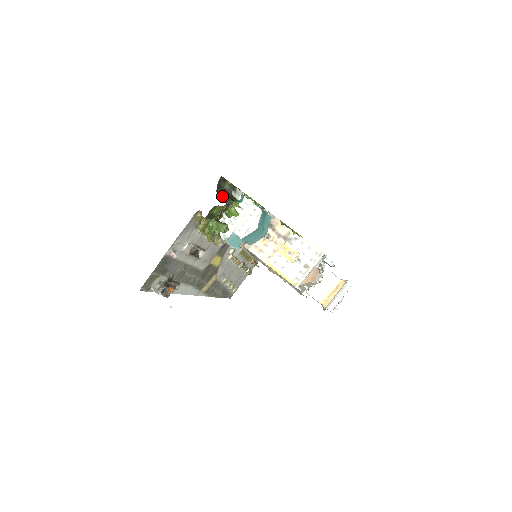
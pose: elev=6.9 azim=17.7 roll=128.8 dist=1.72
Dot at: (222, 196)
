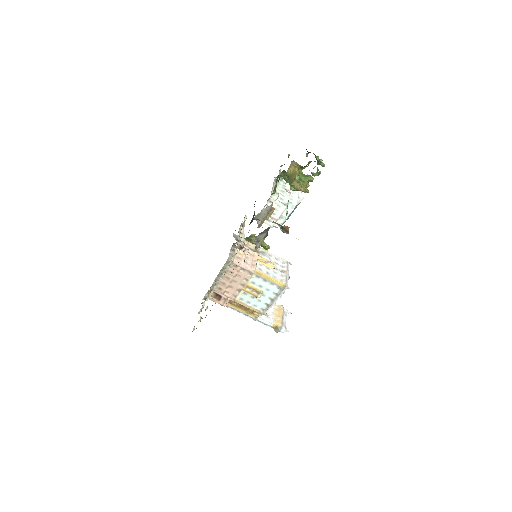
Dot at: occluded
